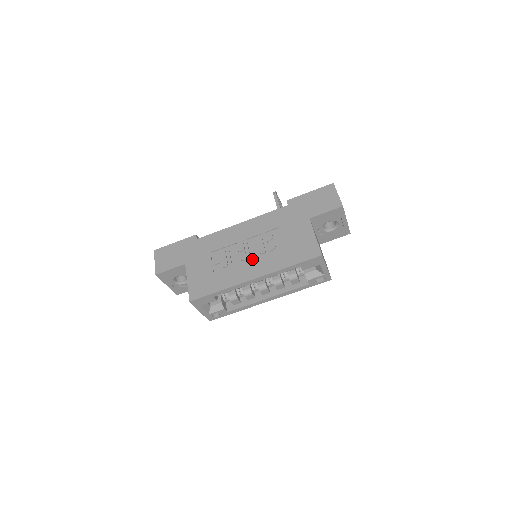
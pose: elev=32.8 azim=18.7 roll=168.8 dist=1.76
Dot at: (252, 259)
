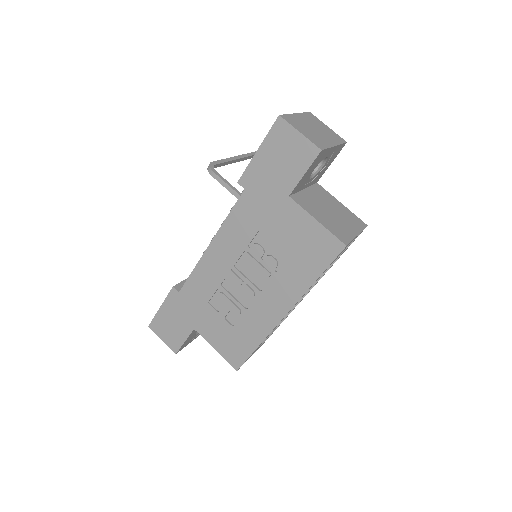
Dot at: (262, 291)
